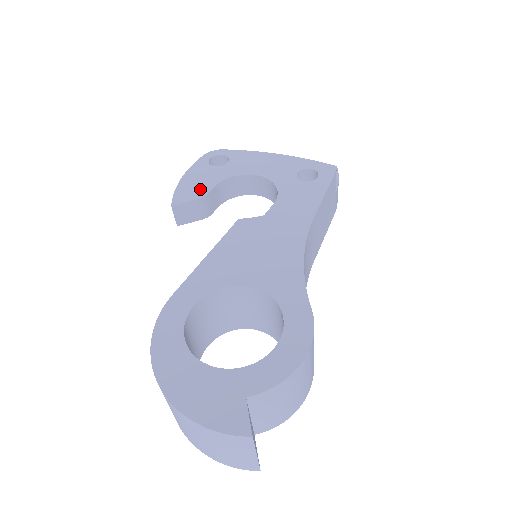
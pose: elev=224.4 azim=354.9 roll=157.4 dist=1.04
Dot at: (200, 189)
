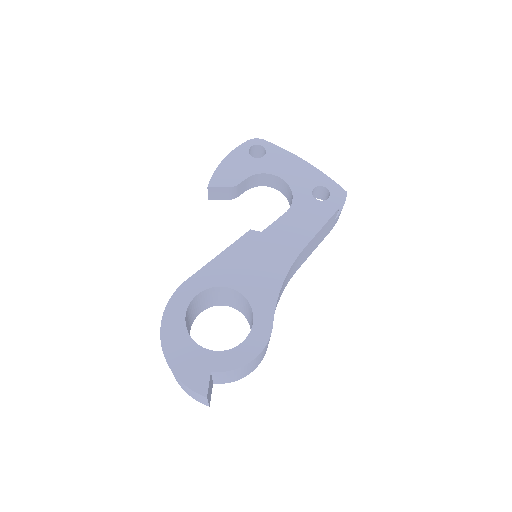
Dot at: (234, 177)
